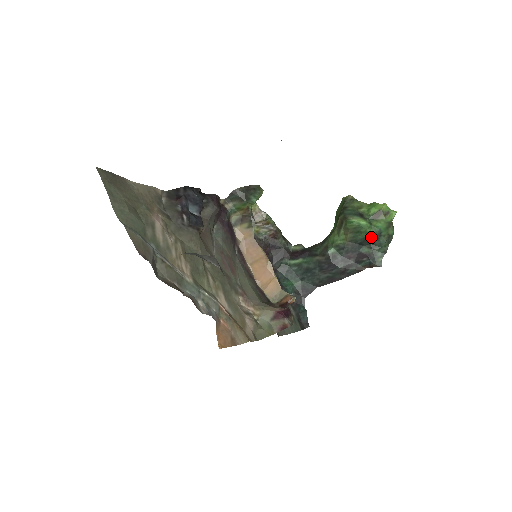
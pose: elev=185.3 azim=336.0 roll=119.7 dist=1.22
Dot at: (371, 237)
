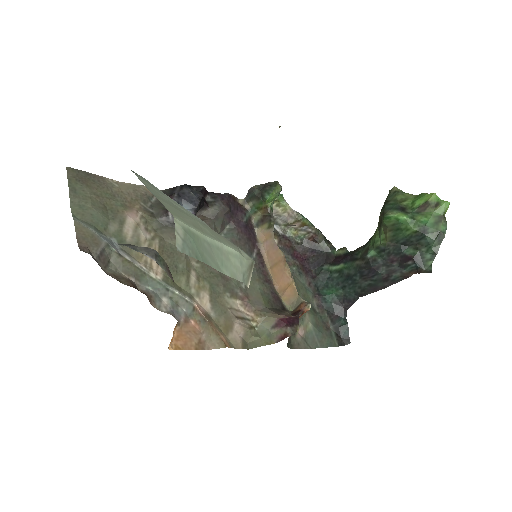
Dot at: (415, 235)
